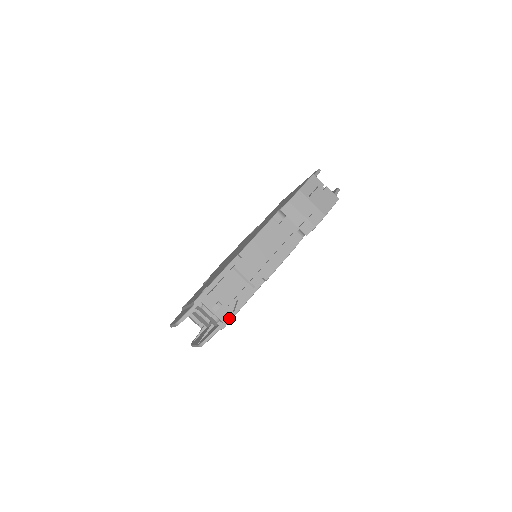
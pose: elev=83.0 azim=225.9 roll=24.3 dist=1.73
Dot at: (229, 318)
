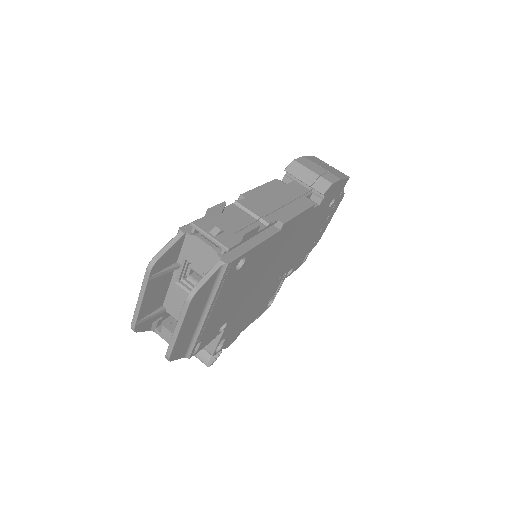
Dot at: (236, 254)
